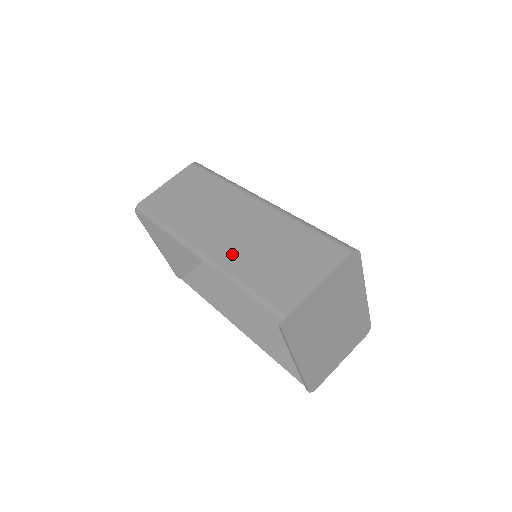
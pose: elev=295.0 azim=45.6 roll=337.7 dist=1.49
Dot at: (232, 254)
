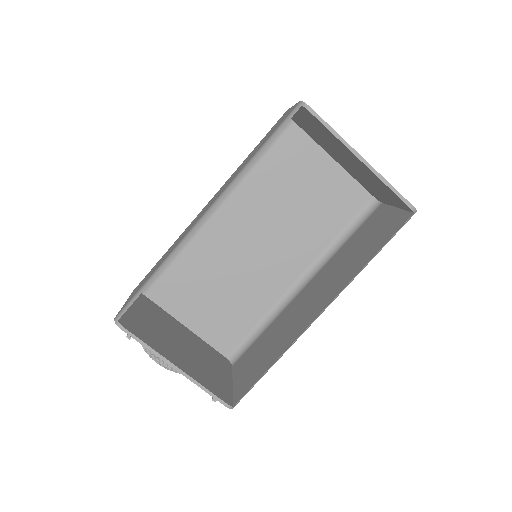
Dot at: (228, 183)
